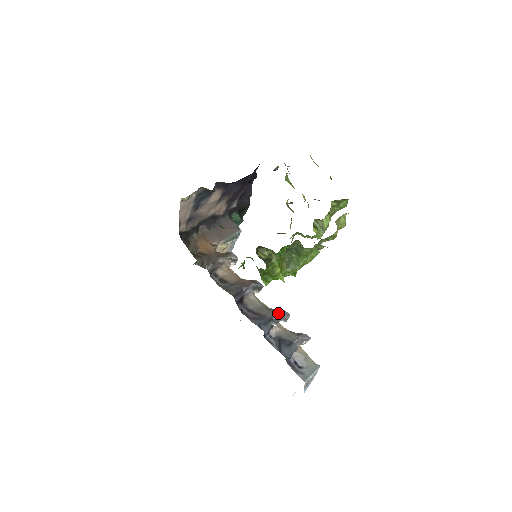
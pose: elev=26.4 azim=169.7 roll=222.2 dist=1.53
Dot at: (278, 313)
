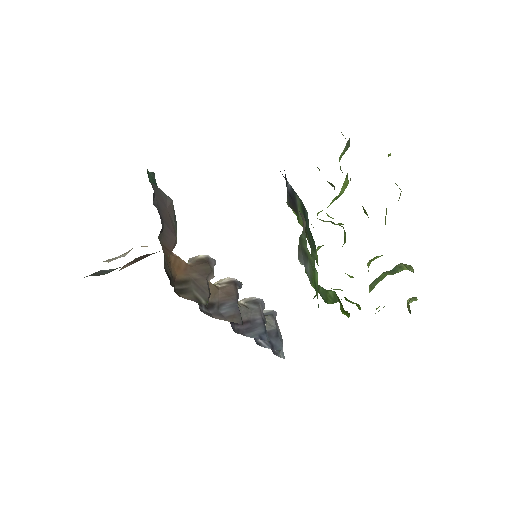
Dot at: (260, 307)
